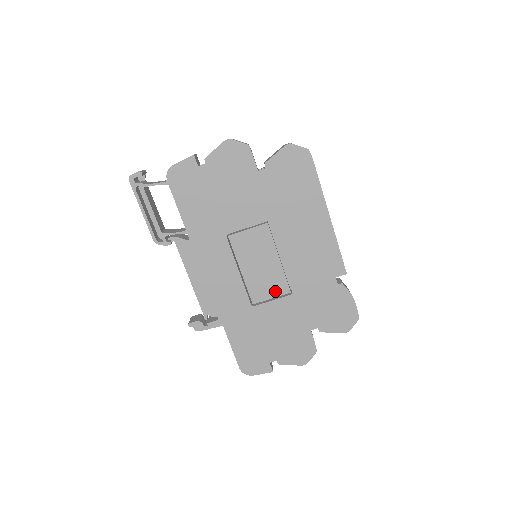
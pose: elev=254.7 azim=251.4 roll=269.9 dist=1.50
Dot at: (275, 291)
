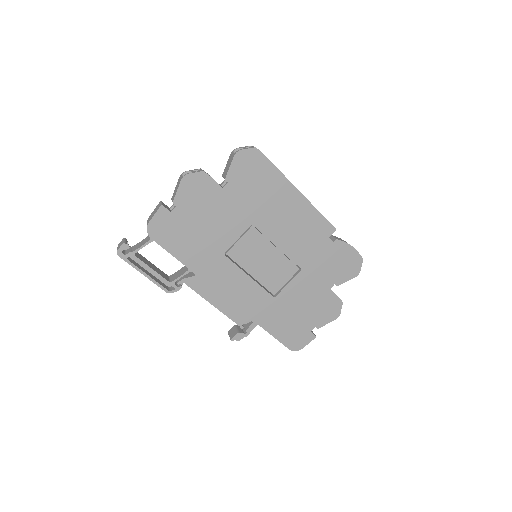
Dot at: (286, 275)
